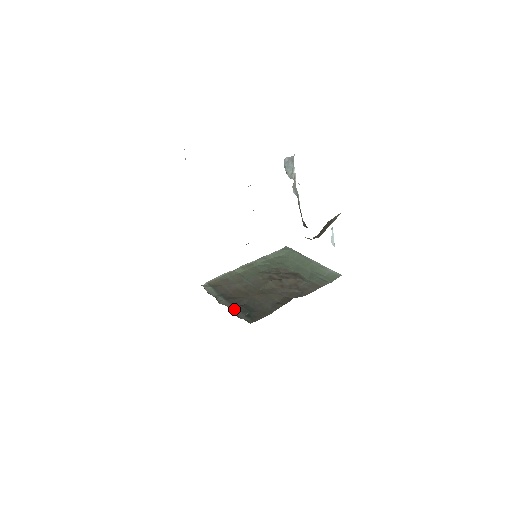
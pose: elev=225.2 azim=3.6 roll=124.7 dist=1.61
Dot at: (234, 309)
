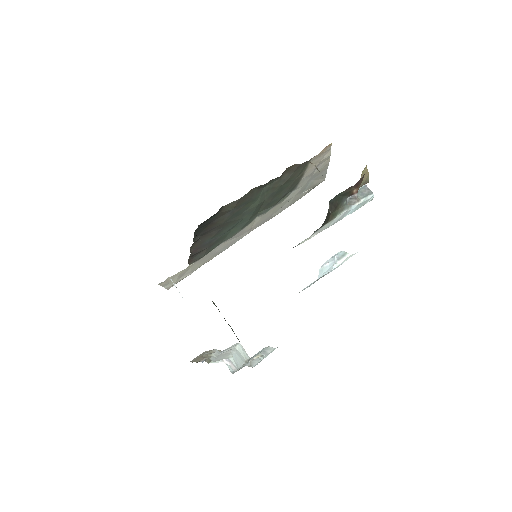
Dot at: occluded
